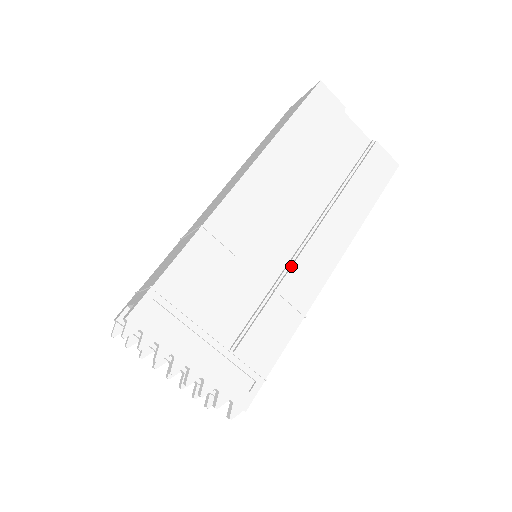
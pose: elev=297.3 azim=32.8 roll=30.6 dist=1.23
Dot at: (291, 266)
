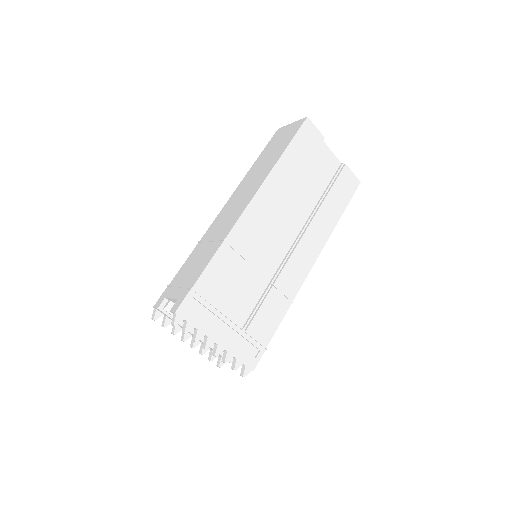
Dot at: (284, 266)
